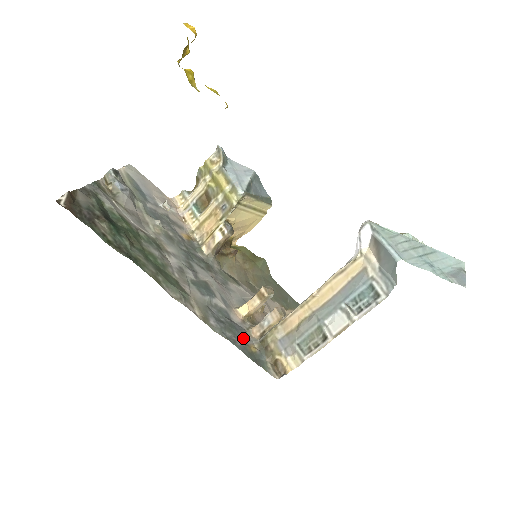
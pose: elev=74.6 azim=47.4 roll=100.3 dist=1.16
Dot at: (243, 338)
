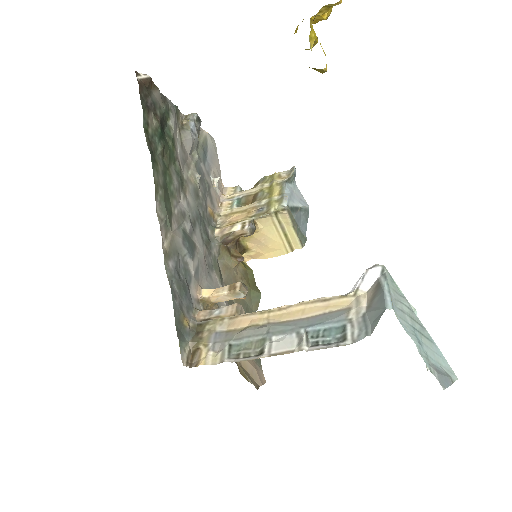
Dot at: (185, 307)
